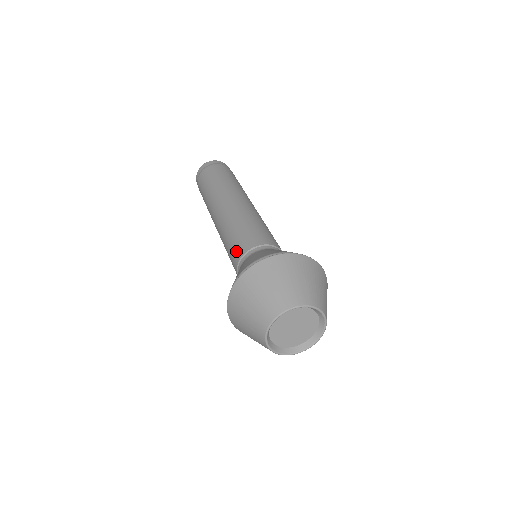
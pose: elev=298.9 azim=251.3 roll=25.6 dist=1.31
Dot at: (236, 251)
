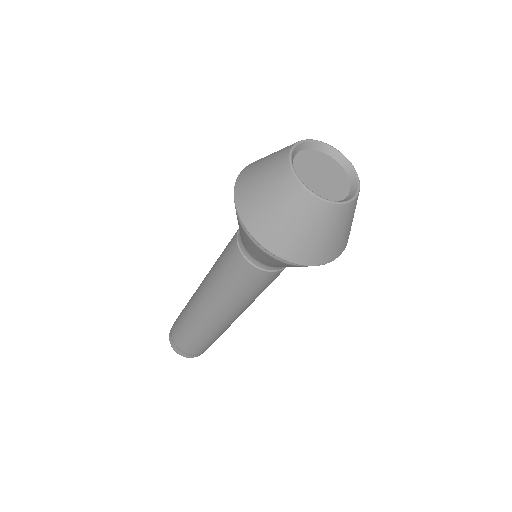
Dot at: (230, 243)
